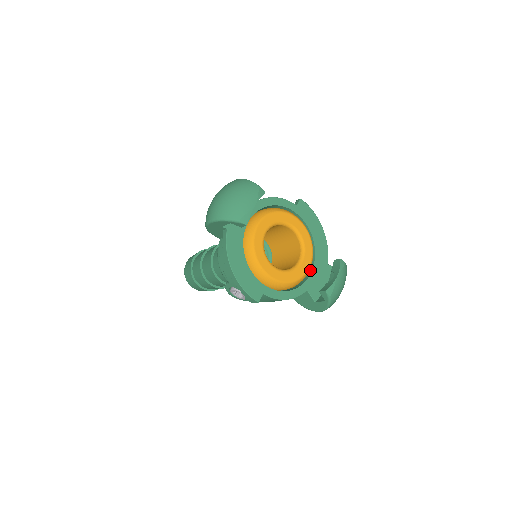
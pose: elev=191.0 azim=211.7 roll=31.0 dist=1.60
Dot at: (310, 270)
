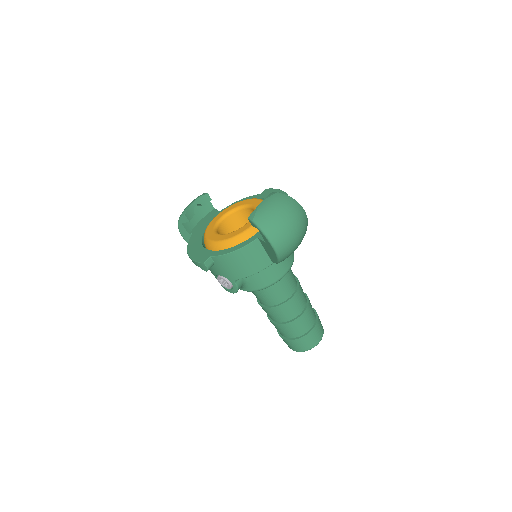
Dot at: occluded
